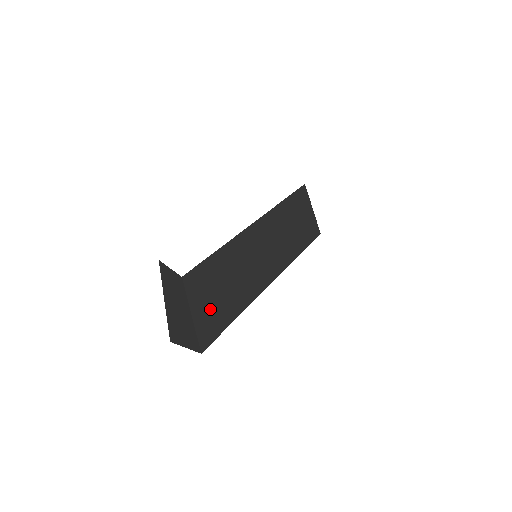
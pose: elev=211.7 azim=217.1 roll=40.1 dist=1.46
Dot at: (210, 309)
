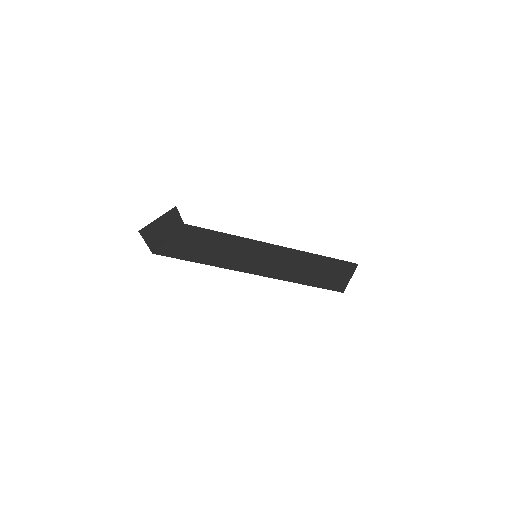
Dot at: (185, 246)
